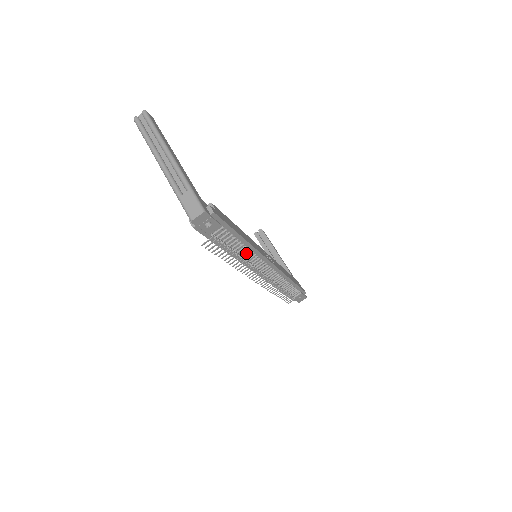
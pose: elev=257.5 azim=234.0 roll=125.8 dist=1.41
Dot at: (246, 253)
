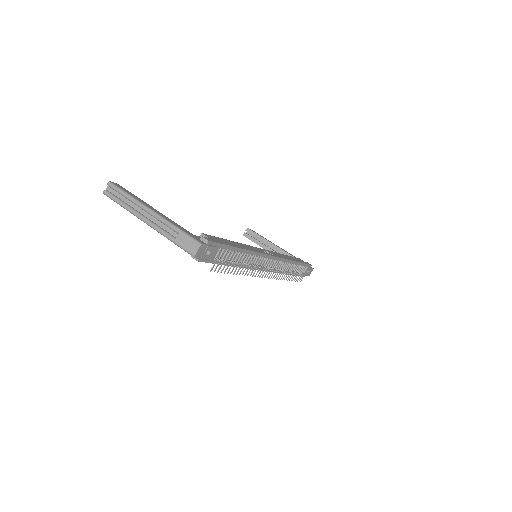
Dot at: (248, 259)
